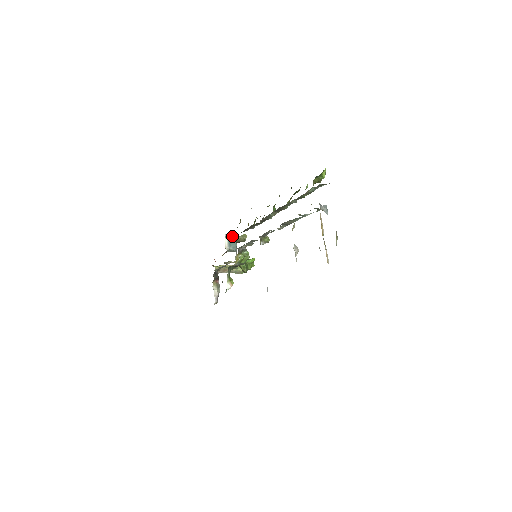
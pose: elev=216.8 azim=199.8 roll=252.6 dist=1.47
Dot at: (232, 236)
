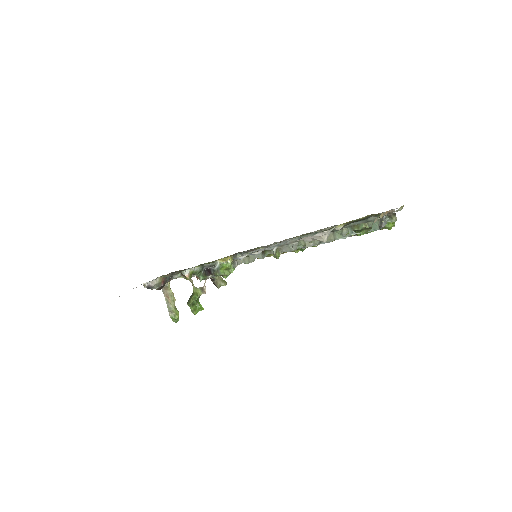
Dot at: occluded
